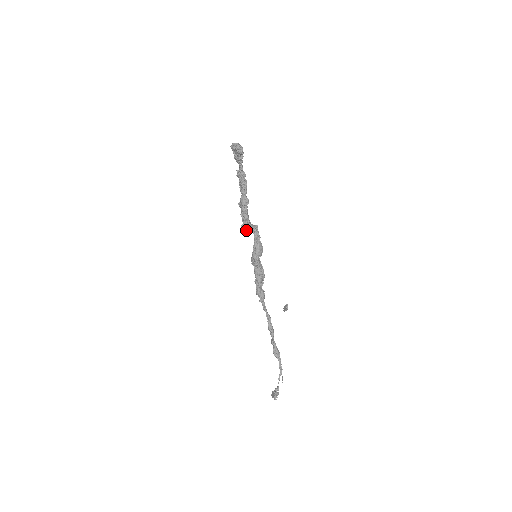
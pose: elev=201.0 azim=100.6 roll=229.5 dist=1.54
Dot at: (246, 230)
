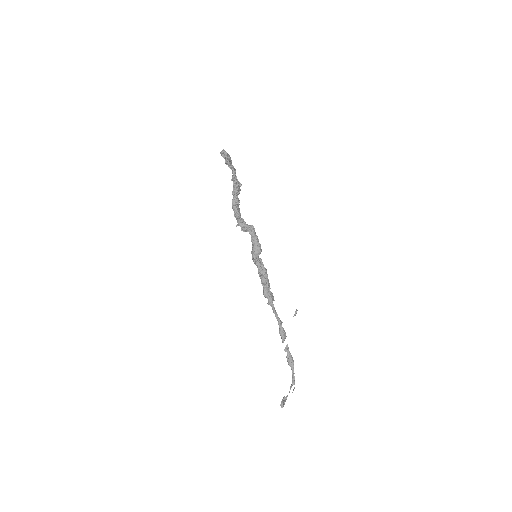
Dot at: (241, 229)
